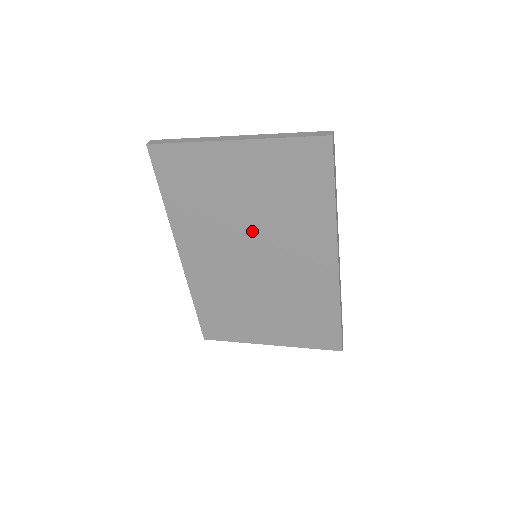
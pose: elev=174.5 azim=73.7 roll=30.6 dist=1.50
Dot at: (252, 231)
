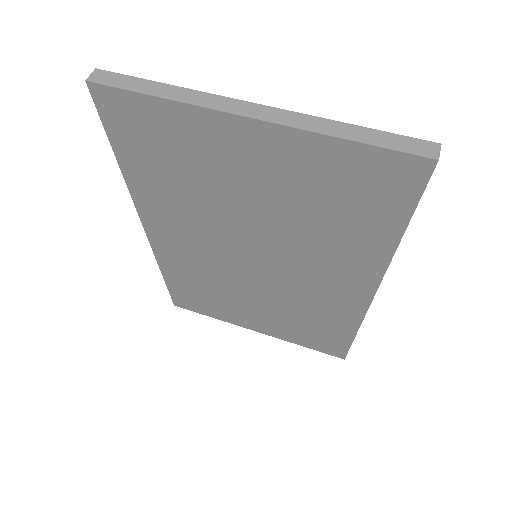
Dot at: (256, 235)
